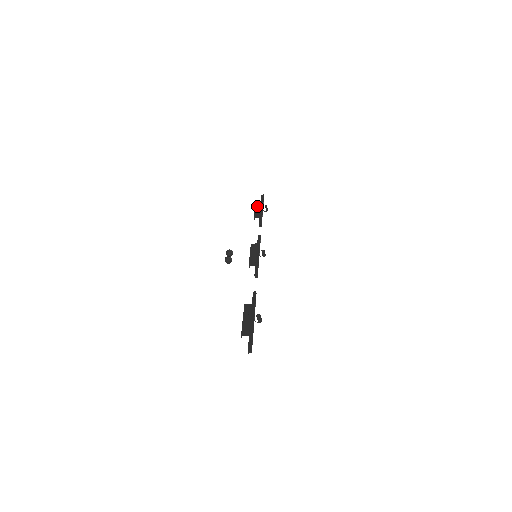
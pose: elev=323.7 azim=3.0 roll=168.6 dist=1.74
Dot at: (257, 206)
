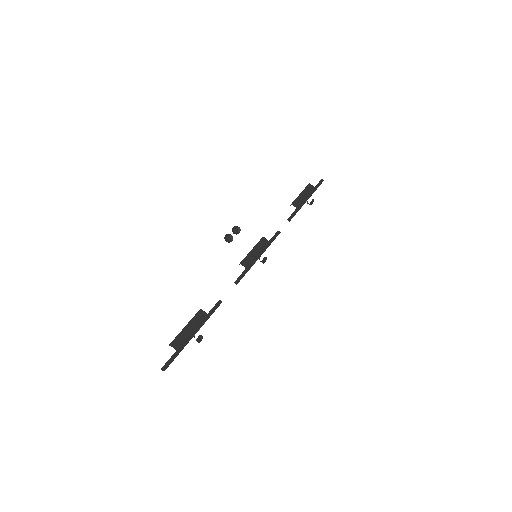
Dot at: (306, 191)
